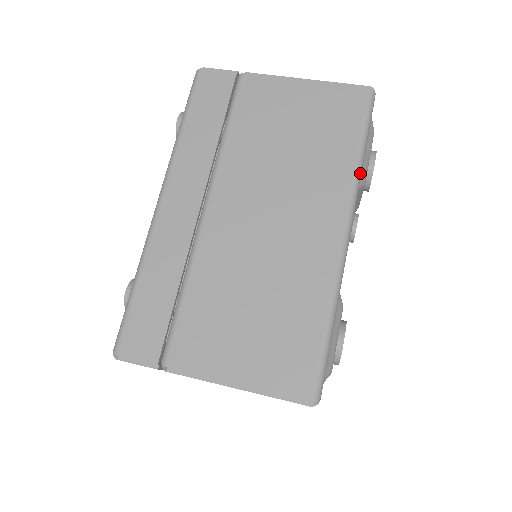
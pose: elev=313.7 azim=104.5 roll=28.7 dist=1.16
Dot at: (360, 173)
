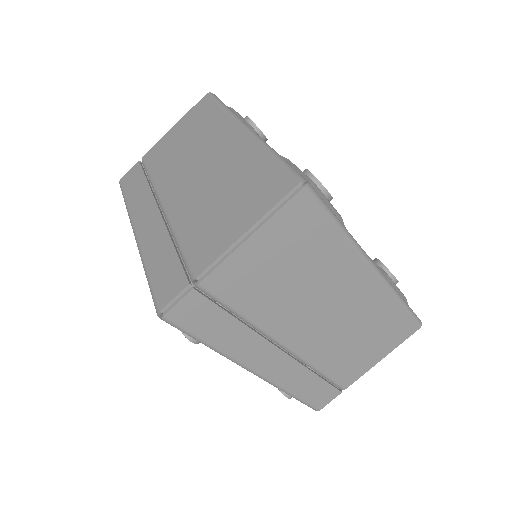
Dot at: (351, 237)
